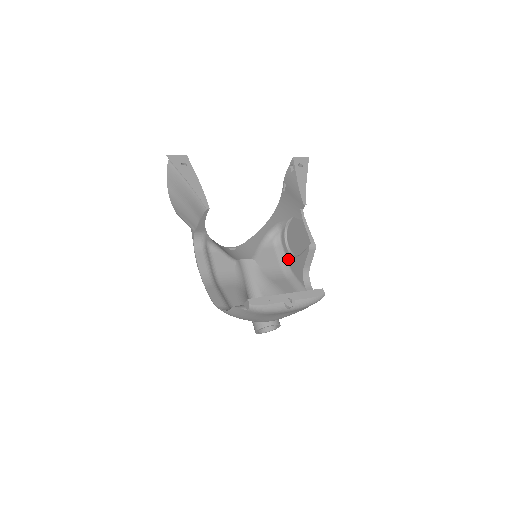
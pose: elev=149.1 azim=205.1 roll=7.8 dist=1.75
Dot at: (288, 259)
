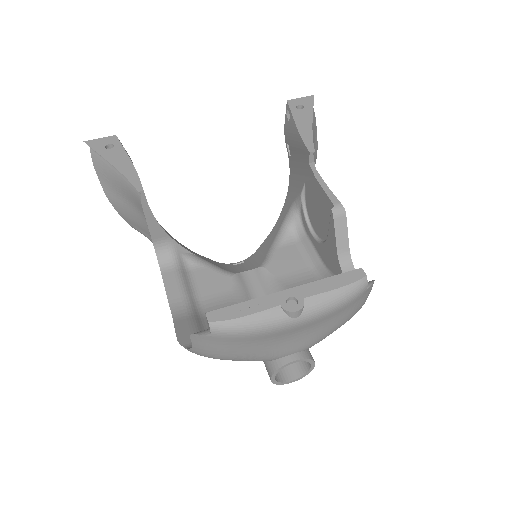
Dot at: (318, 252)
